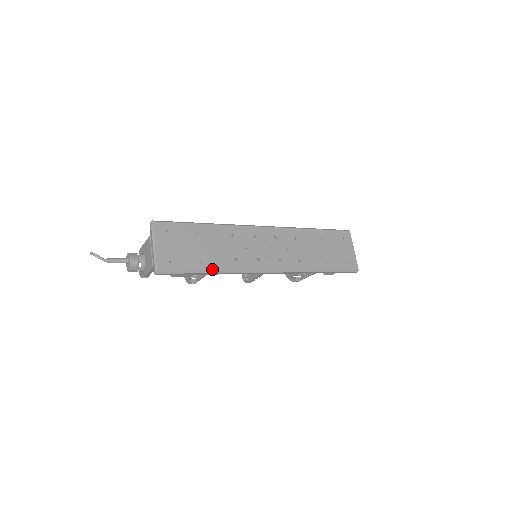
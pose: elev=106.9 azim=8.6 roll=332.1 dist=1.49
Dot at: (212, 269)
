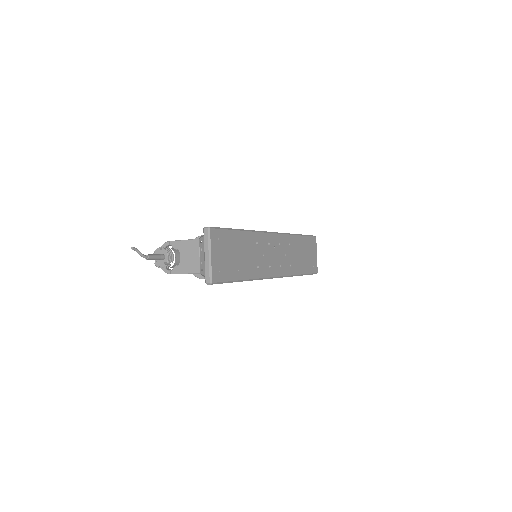
Dot at: (244, 278)
